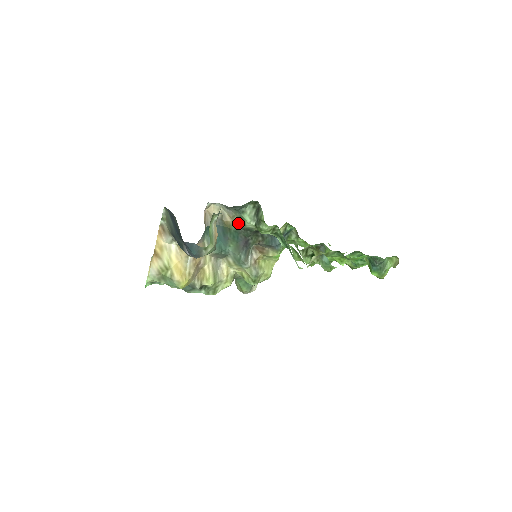
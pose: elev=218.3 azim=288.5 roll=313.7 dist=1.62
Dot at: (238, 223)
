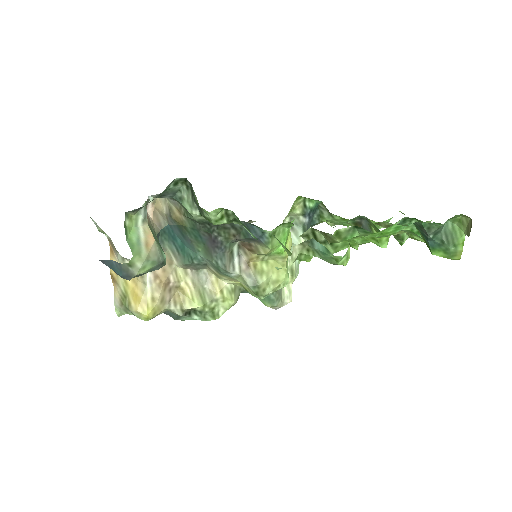
Dot at: (187, 216)
